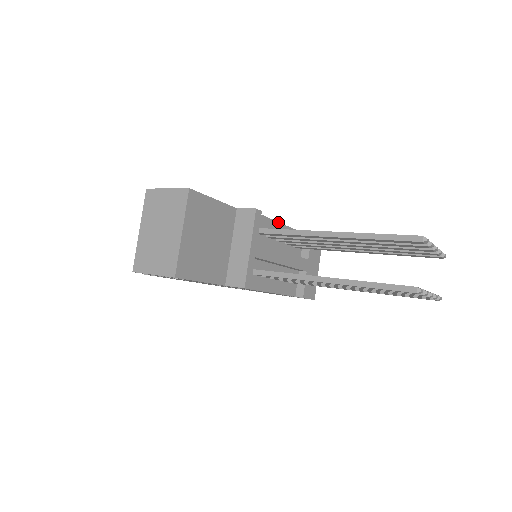
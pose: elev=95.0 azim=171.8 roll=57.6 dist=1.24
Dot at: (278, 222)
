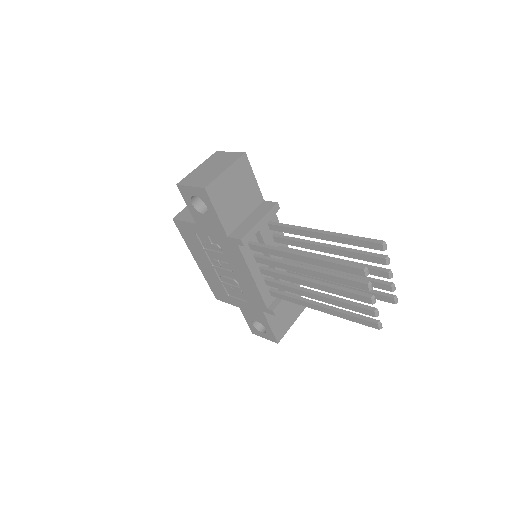
Dot at: occluded
